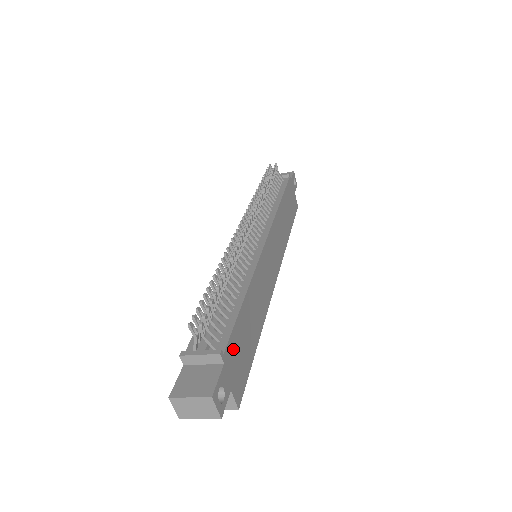
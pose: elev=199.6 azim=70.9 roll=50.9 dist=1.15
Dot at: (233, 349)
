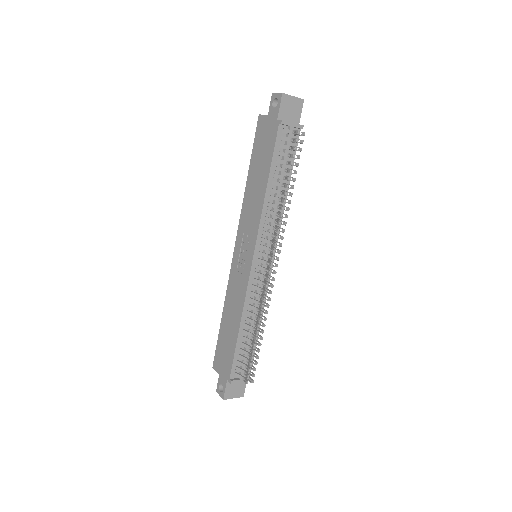
Dot at: occluded
